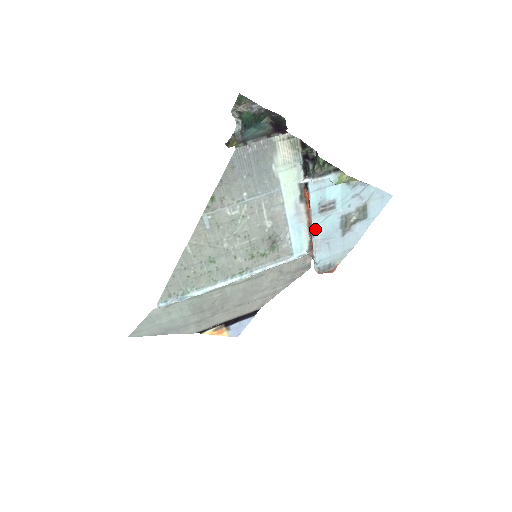
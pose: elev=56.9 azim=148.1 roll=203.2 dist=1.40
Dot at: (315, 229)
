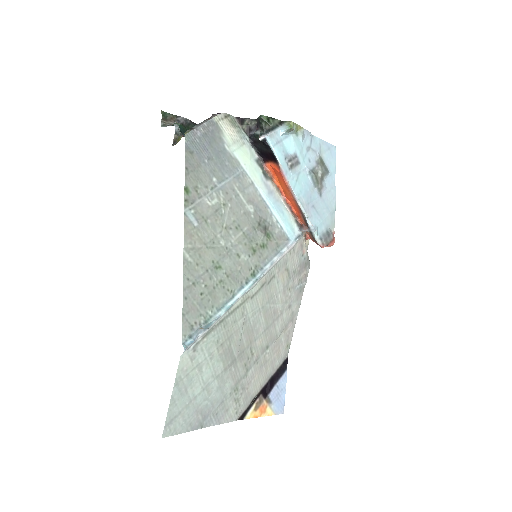
Dot at: (295, 190)
